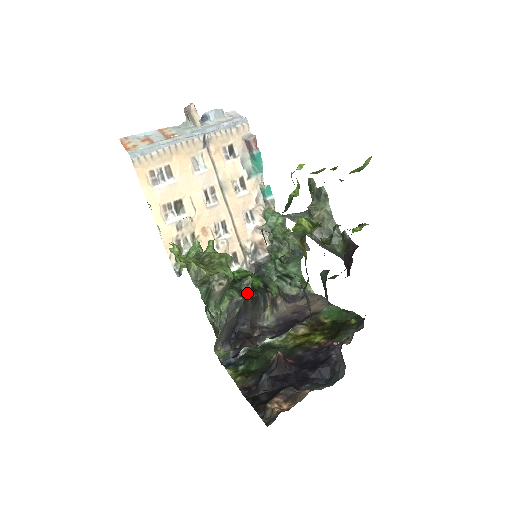
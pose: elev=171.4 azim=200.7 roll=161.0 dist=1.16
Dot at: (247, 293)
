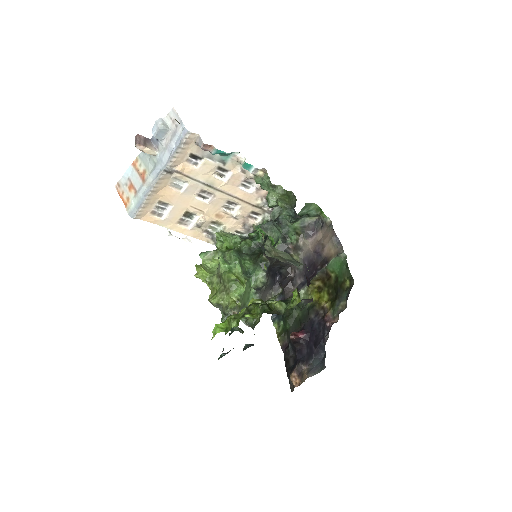
Dot at: (268, 265)
